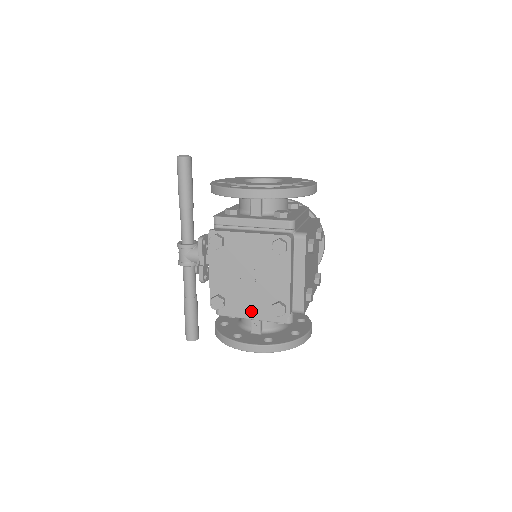
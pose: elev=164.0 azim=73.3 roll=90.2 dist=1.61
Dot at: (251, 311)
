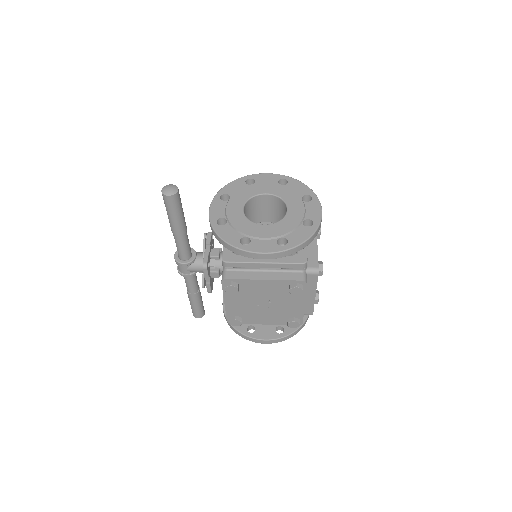
Dot at: (267, 323)
